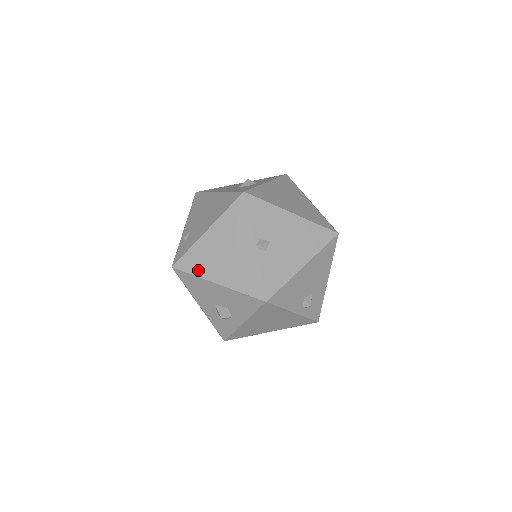
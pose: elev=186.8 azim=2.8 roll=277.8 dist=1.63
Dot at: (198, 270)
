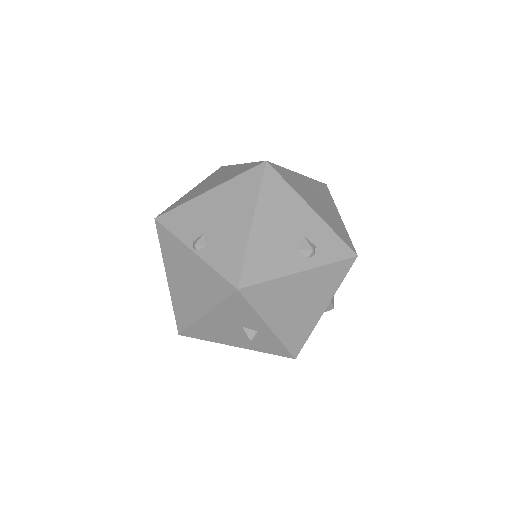
Dot at: (189, 318)
